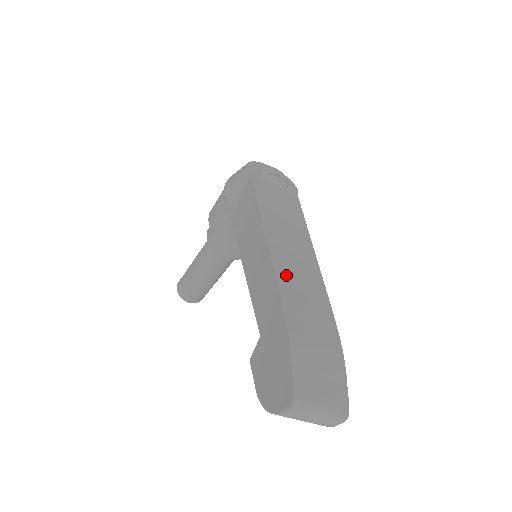
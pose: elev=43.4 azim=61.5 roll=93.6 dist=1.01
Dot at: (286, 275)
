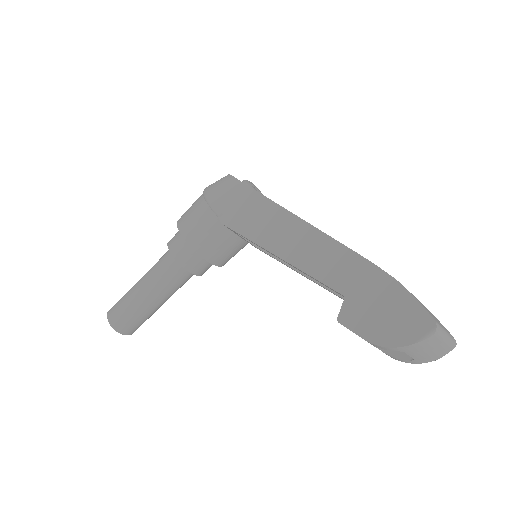
Dot at: occluded
